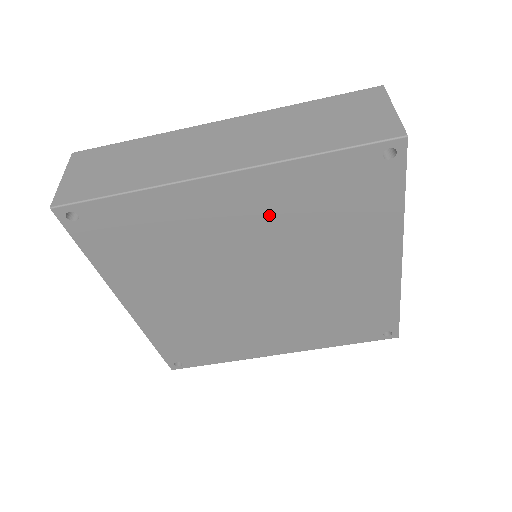
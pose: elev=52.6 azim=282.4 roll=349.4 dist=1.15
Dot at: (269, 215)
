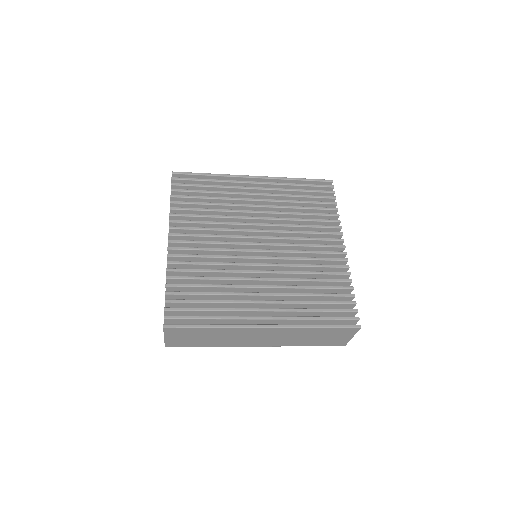
Dot at: occluded
